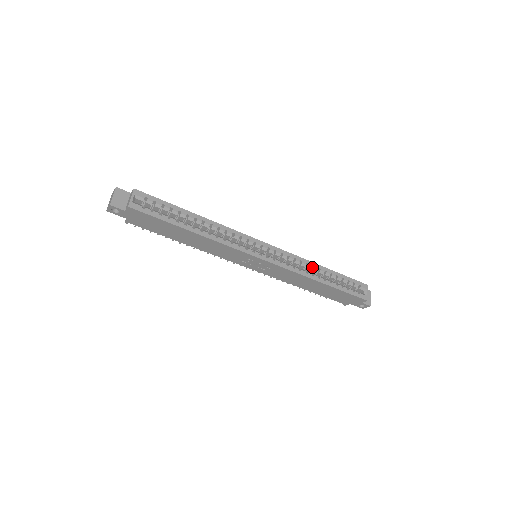
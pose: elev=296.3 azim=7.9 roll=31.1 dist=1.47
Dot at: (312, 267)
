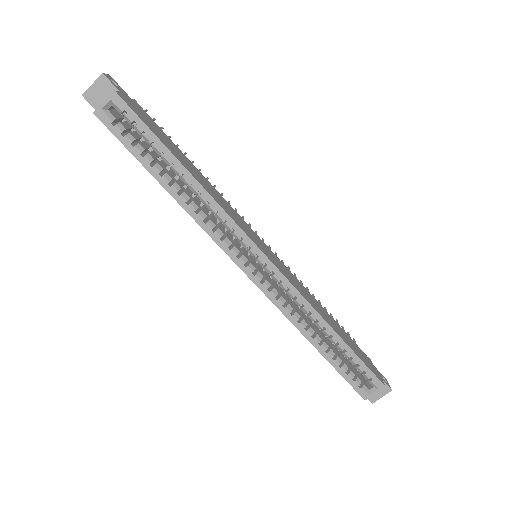
Dot at: (318, 318)
